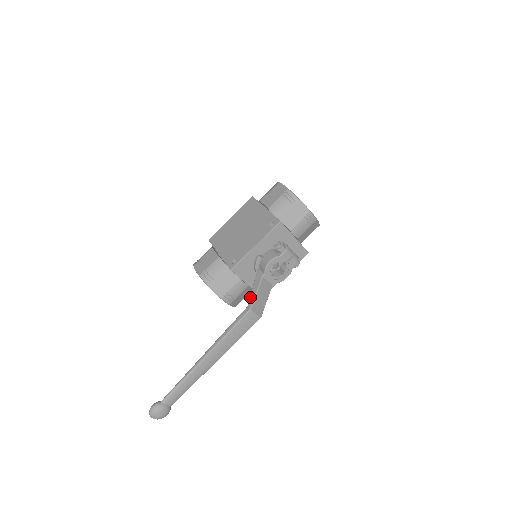
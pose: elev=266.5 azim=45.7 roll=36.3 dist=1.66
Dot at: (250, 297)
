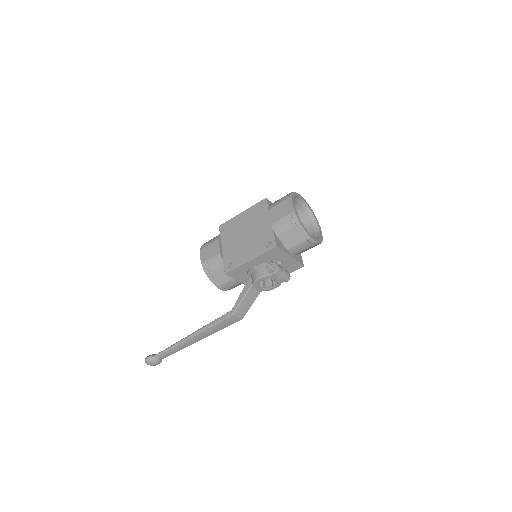
Dot at: occluded
